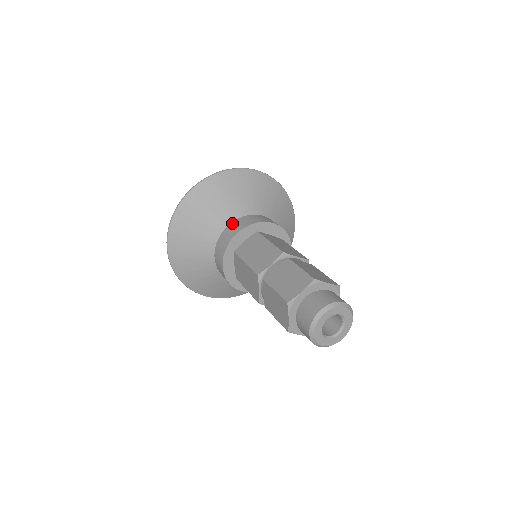
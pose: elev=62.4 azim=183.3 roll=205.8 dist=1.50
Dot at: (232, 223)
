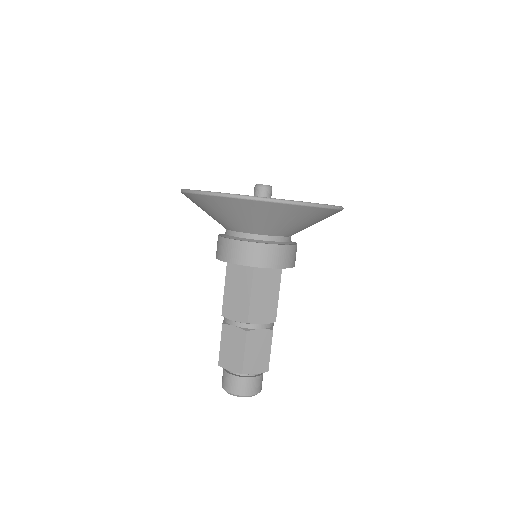
Dot at: occluded
